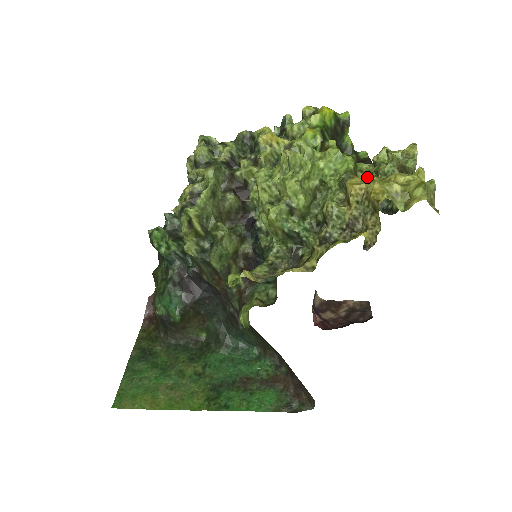
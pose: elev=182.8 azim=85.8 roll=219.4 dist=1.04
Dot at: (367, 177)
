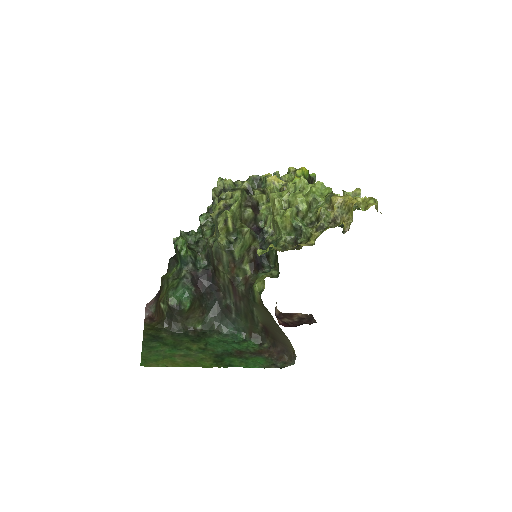
Dot at: occluded
